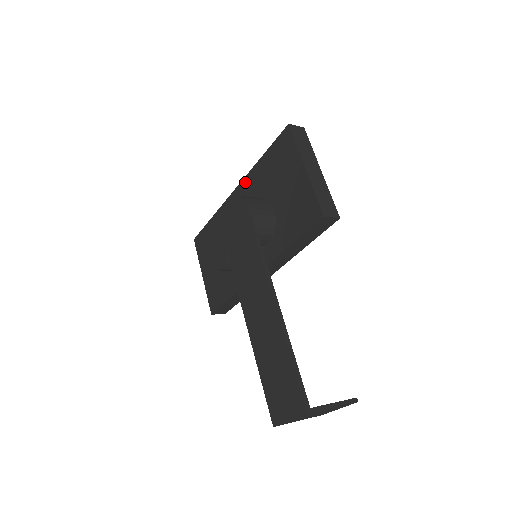
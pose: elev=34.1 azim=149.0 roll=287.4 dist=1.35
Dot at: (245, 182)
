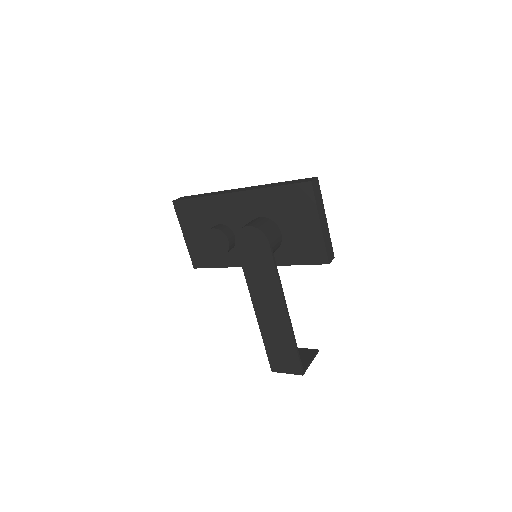
Dot at: (251, 194)
